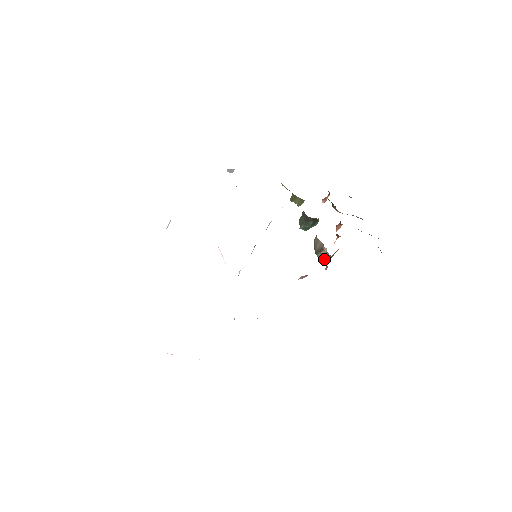
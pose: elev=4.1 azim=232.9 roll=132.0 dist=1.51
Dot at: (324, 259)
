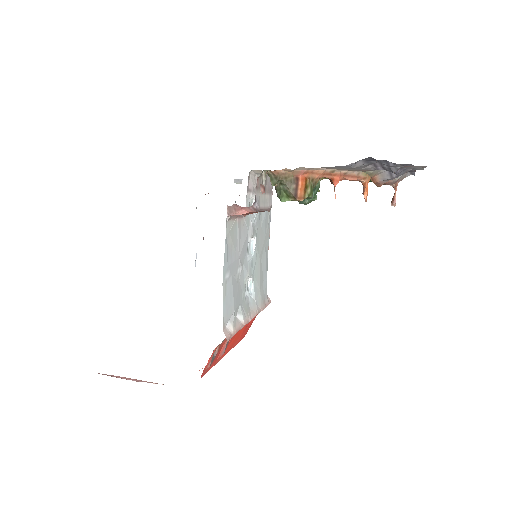
Dot at: (290, 200)
